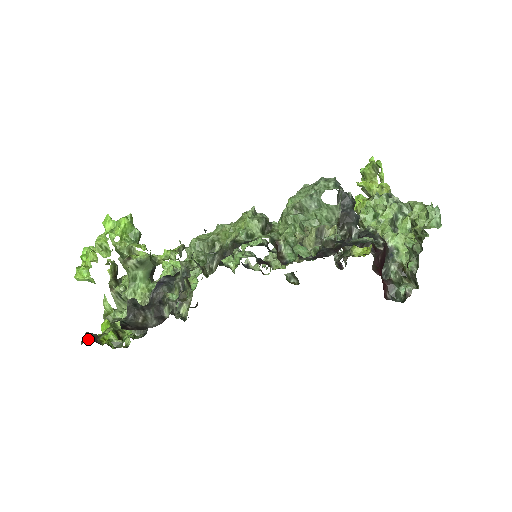
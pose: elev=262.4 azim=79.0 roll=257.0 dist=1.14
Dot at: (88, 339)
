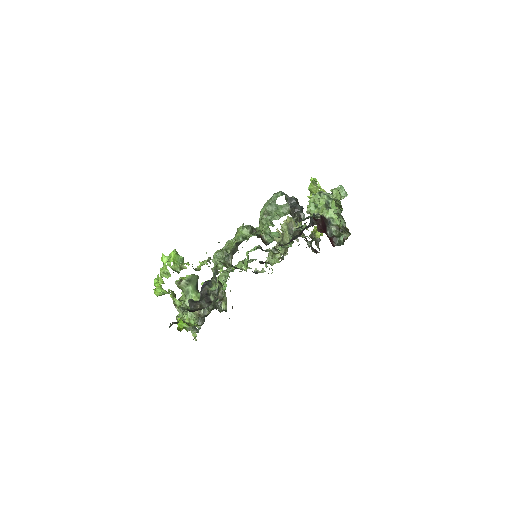
Dot at: (172, 324)
